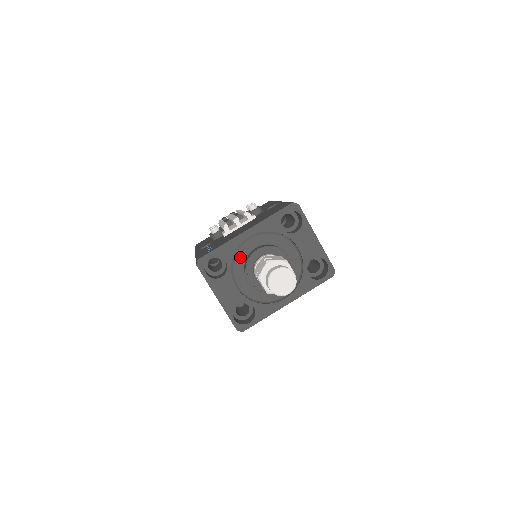
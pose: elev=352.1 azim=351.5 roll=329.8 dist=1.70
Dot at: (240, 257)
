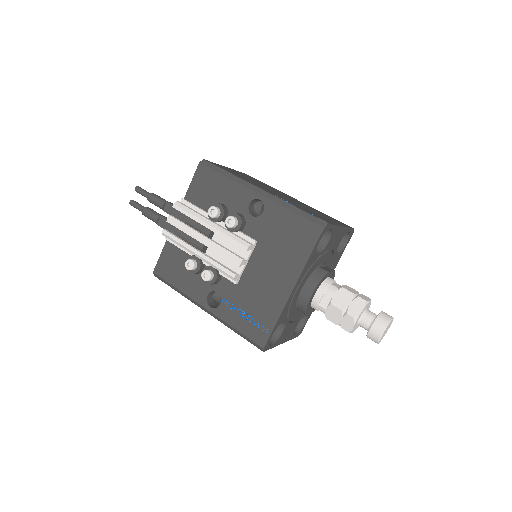
Dot at: (292, 307)
